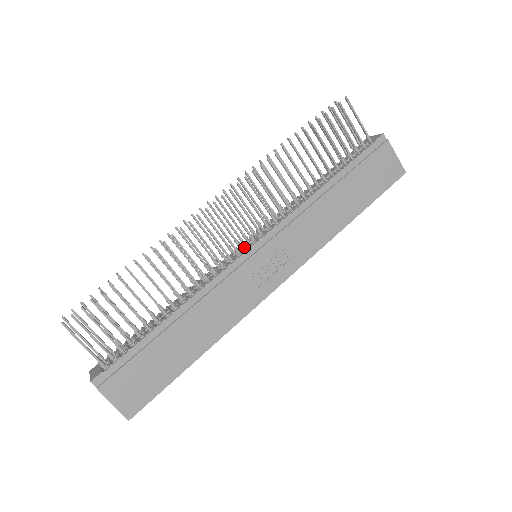
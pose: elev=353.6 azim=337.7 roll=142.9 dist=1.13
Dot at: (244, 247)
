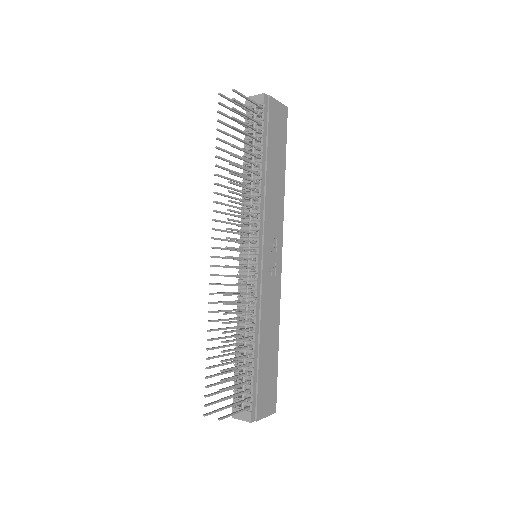
Dot at: (254, 261)
